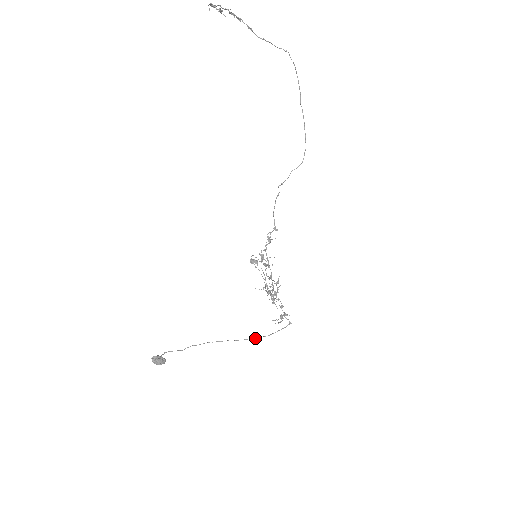
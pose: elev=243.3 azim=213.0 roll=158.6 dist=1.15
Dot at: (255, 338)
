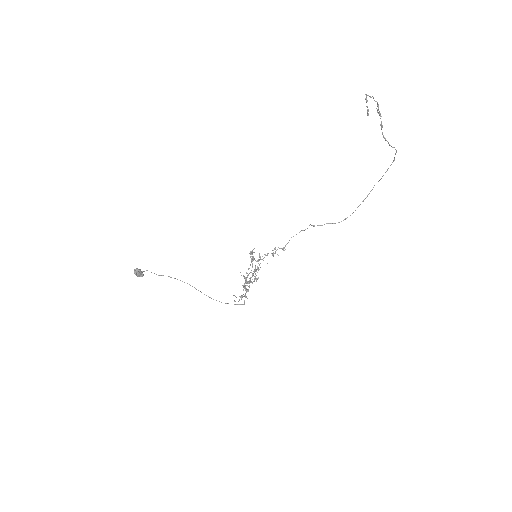
Dot at: (213, 299)
